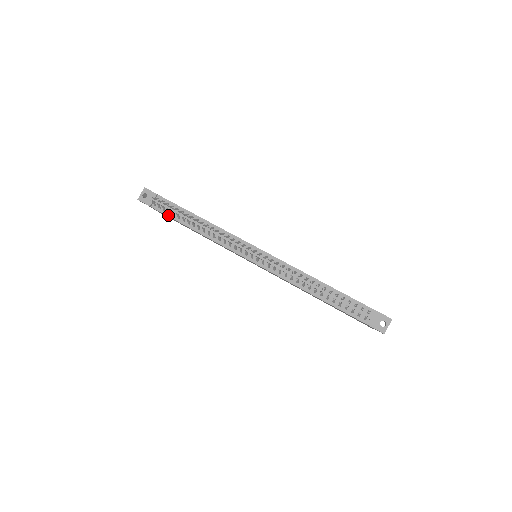
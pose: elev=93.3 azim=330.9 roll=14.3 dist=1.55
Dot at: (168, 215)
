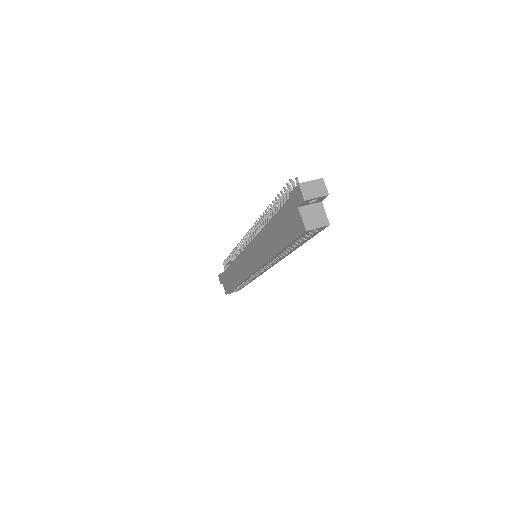
Dot at: (225, 271)
